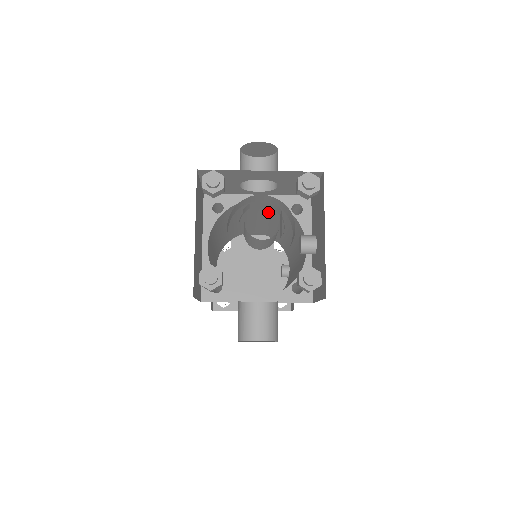
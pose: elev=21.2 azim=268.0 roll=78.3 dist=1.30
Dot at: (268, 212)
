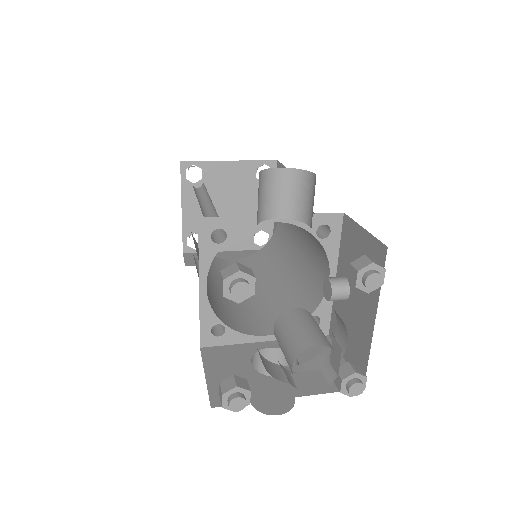
Dot at: occluded
